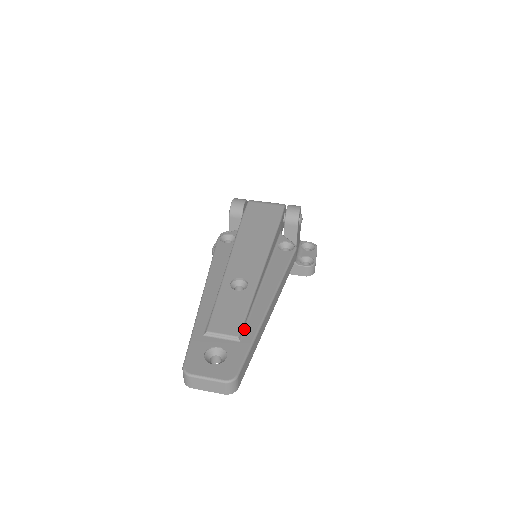
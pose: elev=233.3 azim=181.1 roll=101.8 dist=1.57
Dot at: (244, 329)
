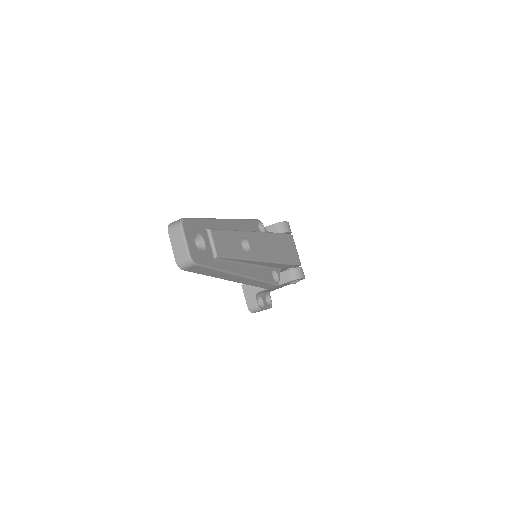
Dot at: (222, 260)
